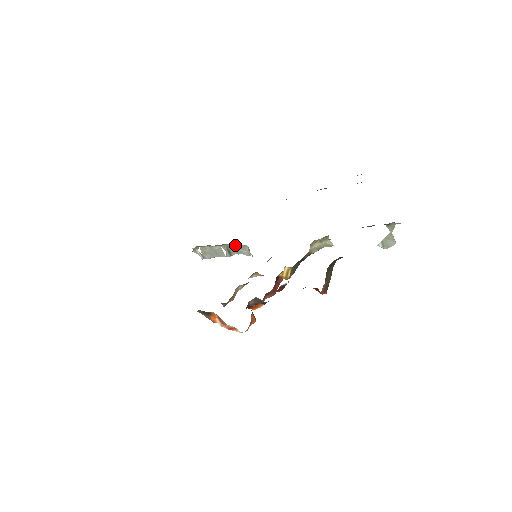
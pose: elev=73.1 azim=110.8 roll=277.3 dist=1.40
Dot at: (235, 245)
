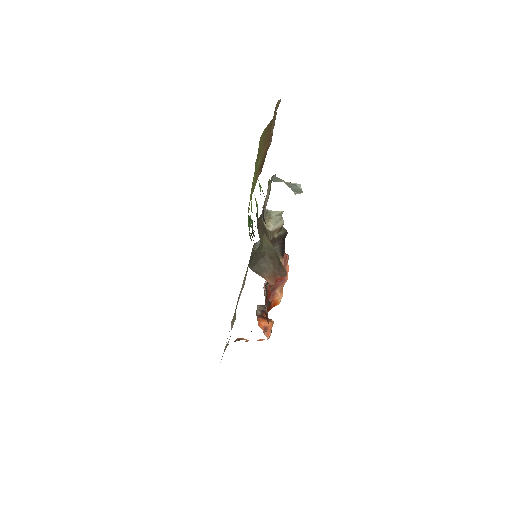
Dot at: (257, 243)
